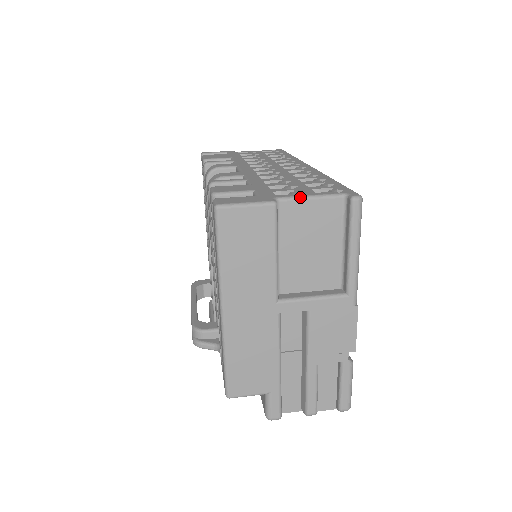
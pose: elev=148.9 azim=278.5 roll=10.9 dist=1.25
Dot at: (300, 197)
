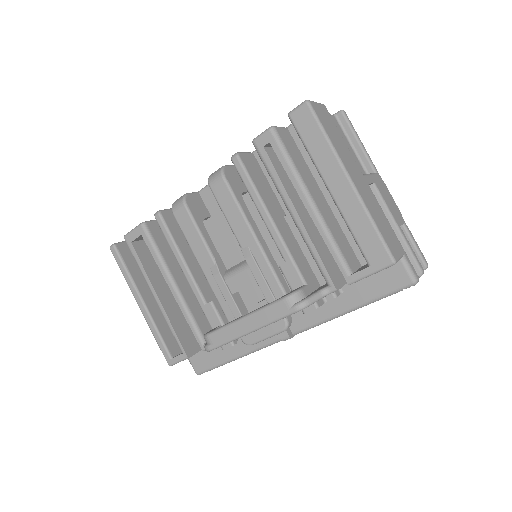
Dot at: occluded
